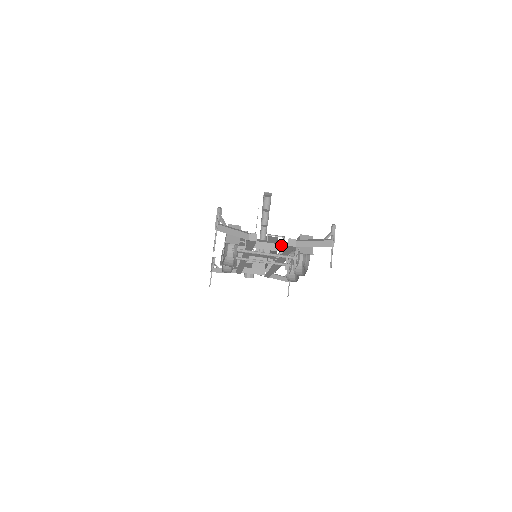
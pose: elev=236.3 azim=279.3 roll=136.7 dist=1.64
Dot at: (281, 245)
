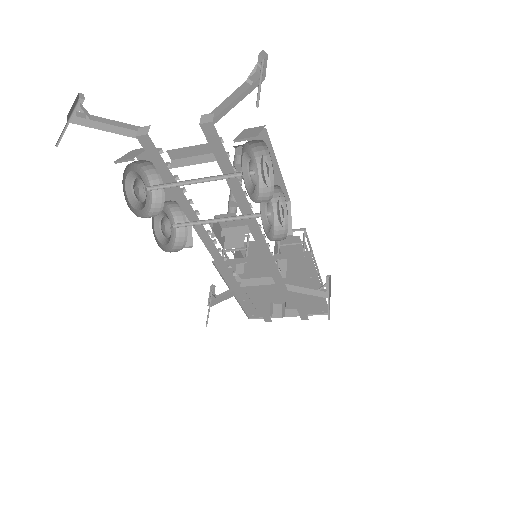
Dot at: occluded
